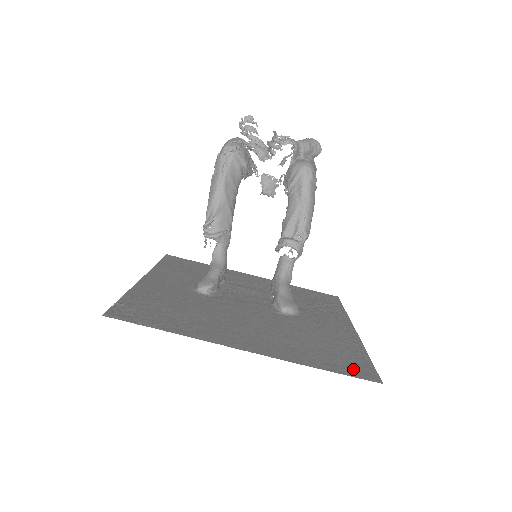
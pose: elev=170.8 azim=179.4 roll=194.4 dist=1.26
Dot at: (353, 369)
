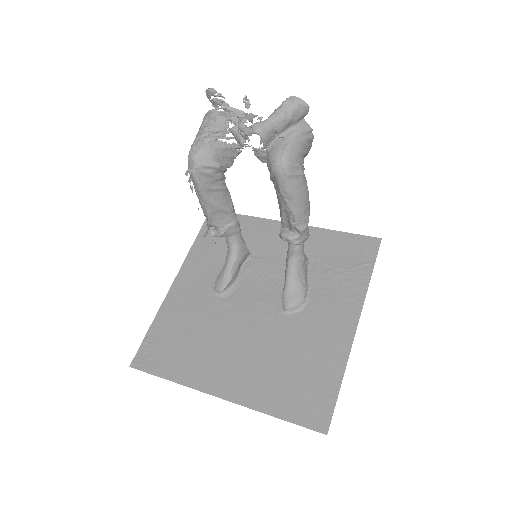
Dot at: (309, 412)
